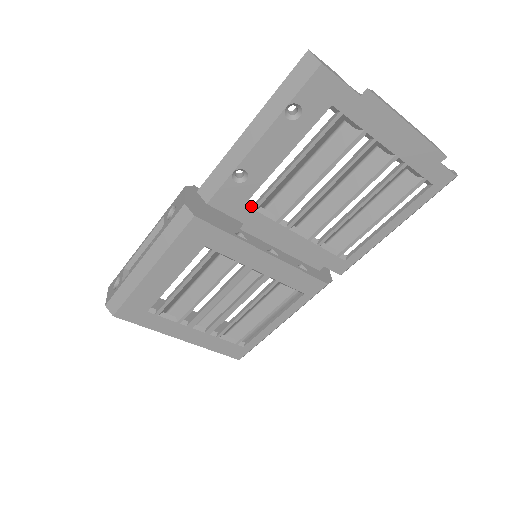
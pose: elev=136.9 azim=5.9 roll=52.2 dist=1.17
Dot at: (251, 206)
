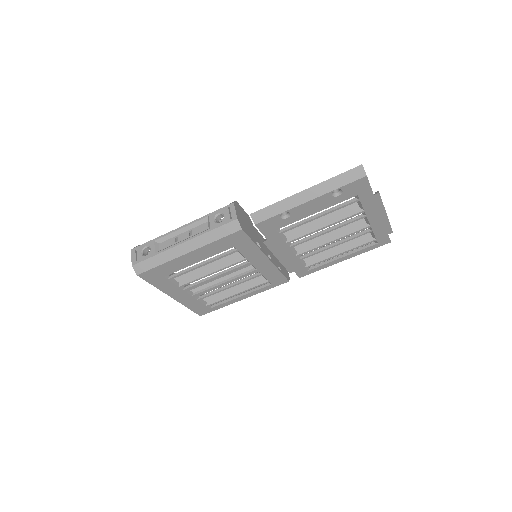
Dot at: (278, 231)
